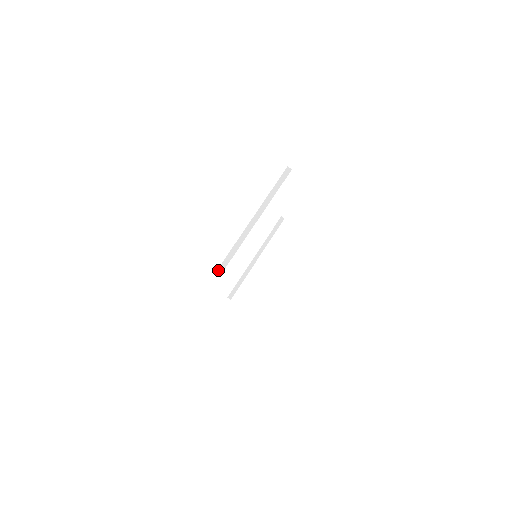
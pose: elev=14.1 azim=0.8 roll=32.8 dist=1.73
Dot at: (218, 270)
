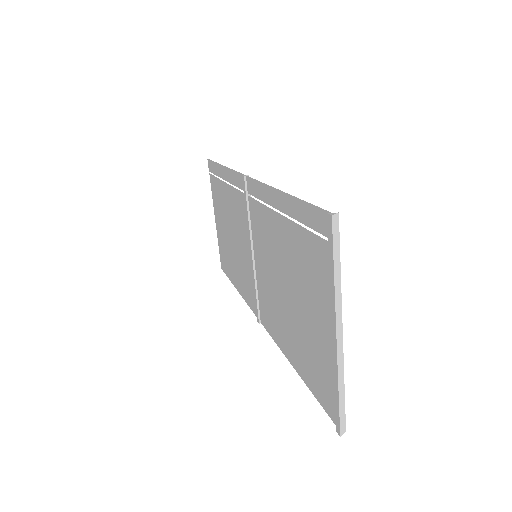
Dot at: (341, 431)
